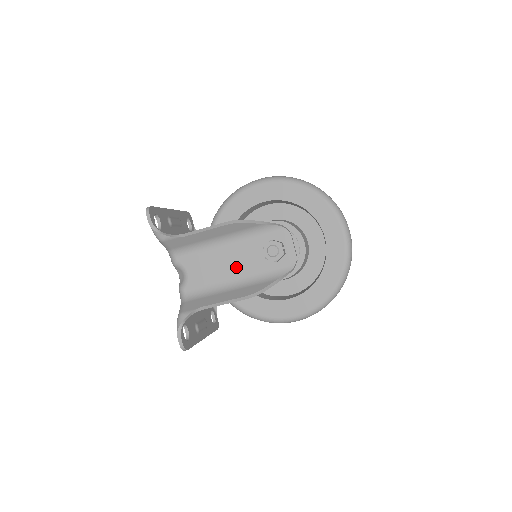
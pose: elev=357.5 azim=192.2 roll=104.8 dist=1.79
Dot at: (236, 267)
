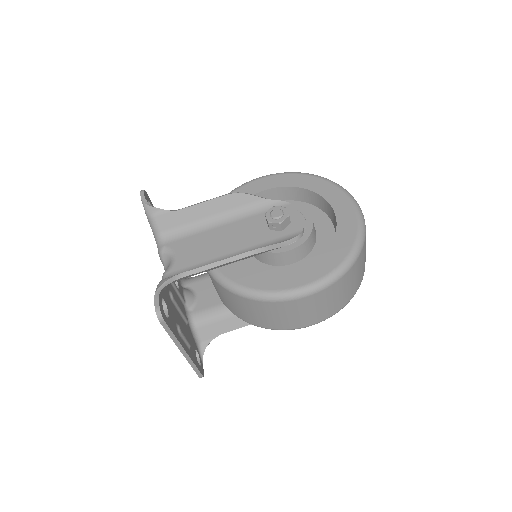
Dot at: (234, 242)
